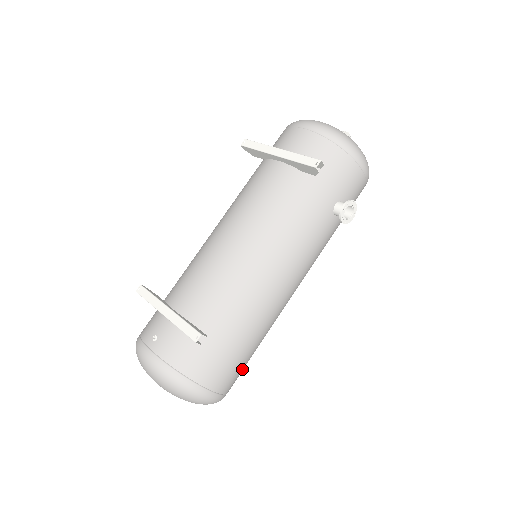
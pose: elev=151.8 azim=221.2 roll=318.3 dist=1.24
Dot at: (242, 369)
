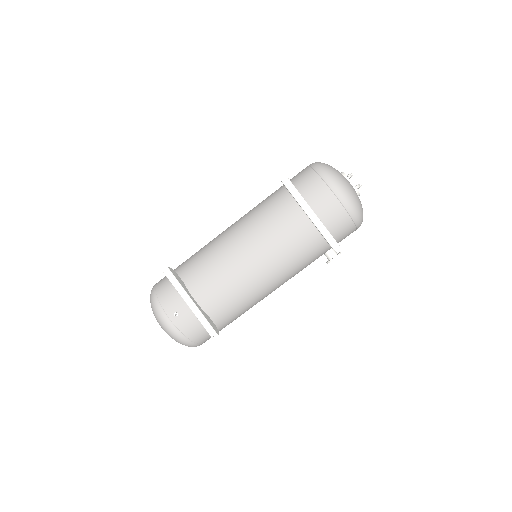
Dot at: occluded
